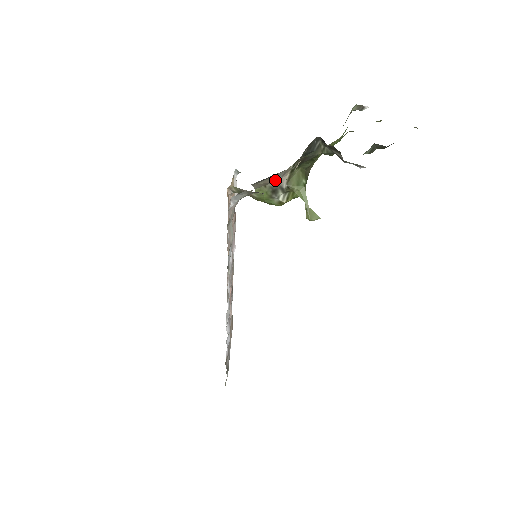
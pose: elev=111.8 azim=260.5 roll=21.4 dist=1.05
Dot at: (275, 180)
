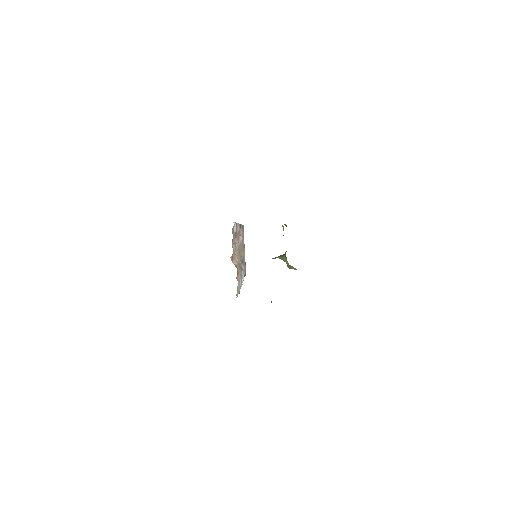
Dot at: occluded
